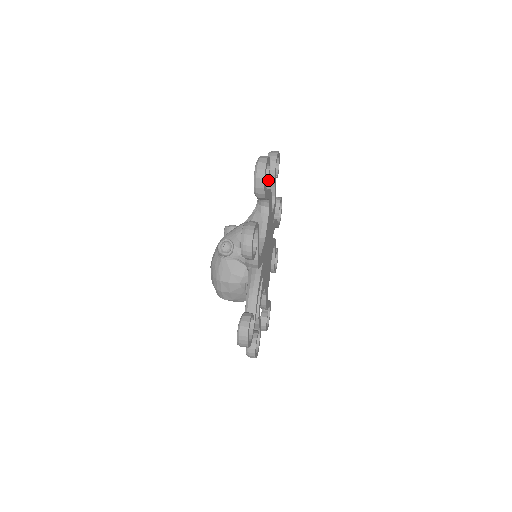
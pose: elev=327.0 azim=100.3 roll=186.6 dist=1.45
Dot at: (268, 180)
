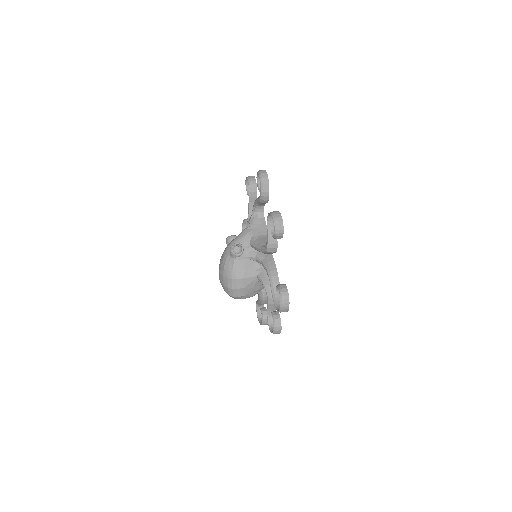
Dot at: occluded
